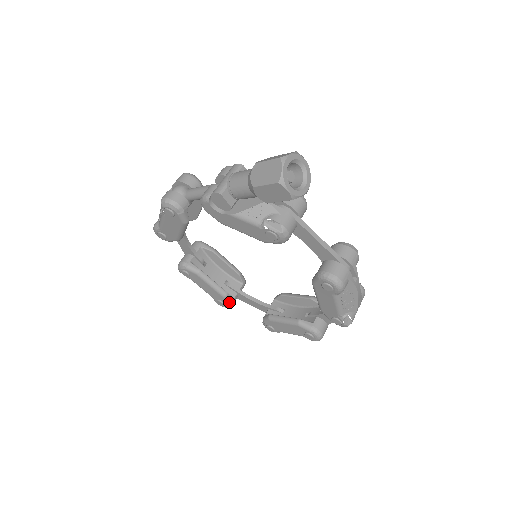
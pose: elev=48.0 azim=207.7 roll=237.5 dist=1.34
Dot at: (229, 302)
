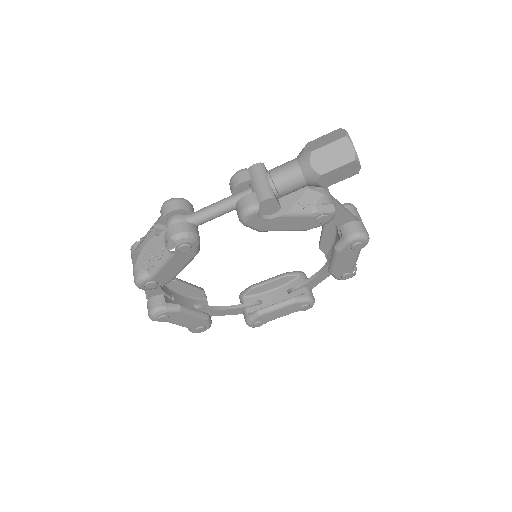
Dot at: (210, 323)
